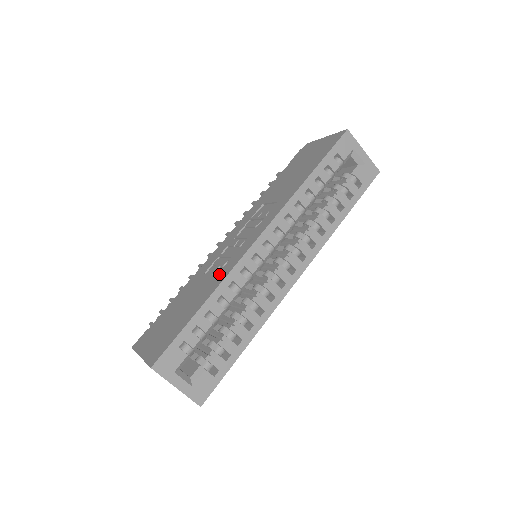
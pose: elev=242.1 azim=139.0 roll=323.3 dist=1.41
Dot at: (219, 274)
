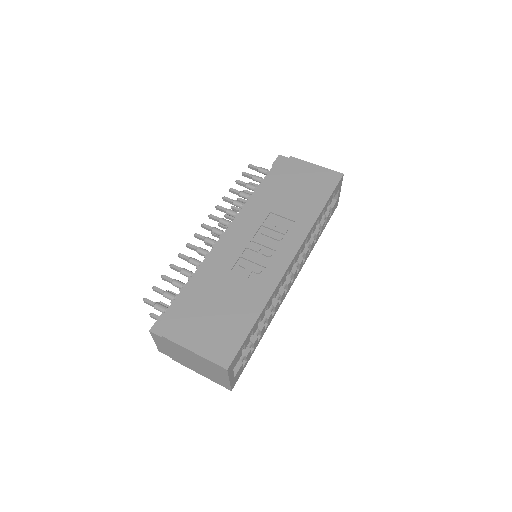
Dot at: (261, 283)
